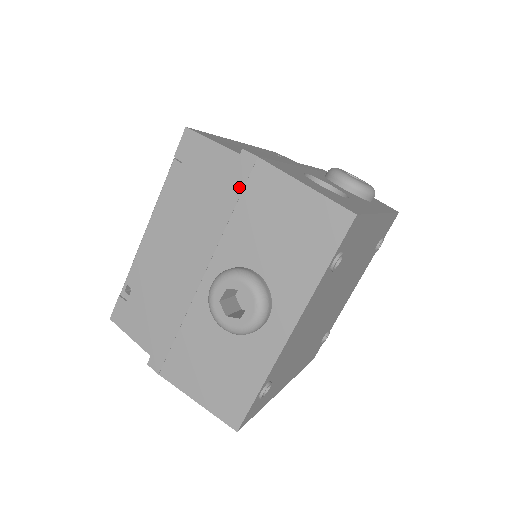
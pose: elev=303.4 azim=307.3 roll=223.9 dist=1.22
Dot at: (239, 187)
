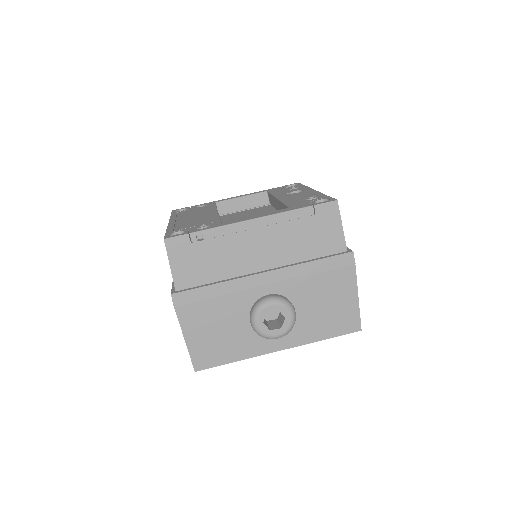
Dot at: (332, 266)
